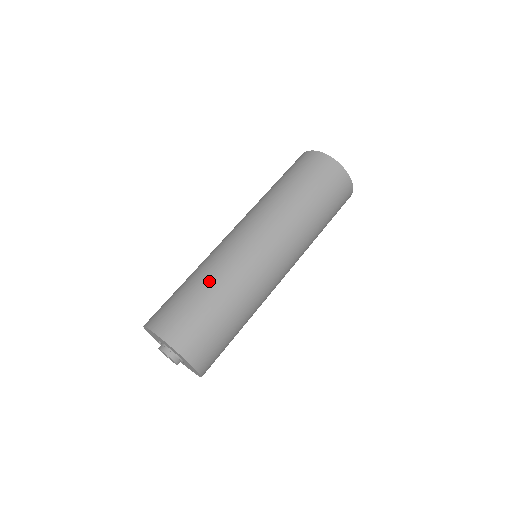
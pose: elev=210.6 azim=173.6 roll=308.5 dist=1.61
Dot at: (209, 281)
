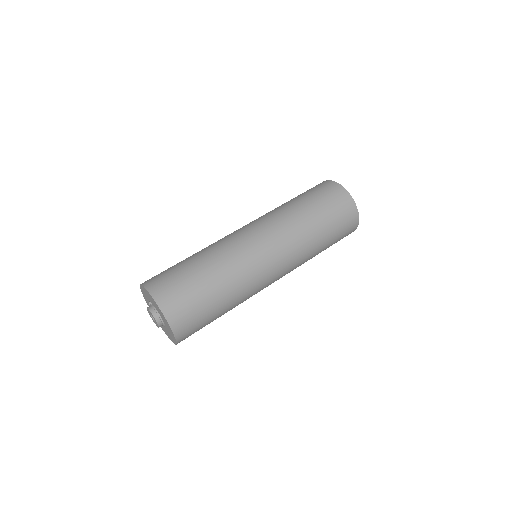
Dot at: (217, 274)
